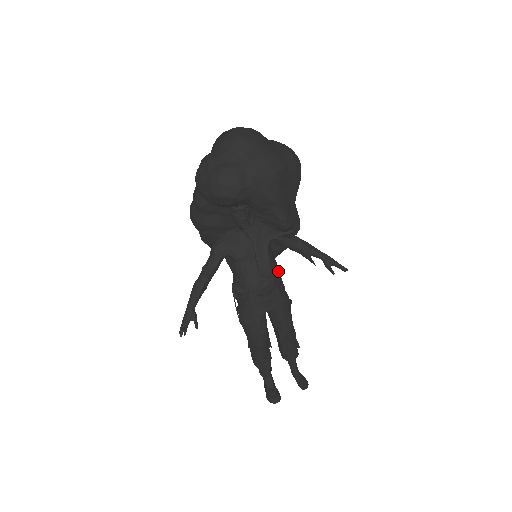
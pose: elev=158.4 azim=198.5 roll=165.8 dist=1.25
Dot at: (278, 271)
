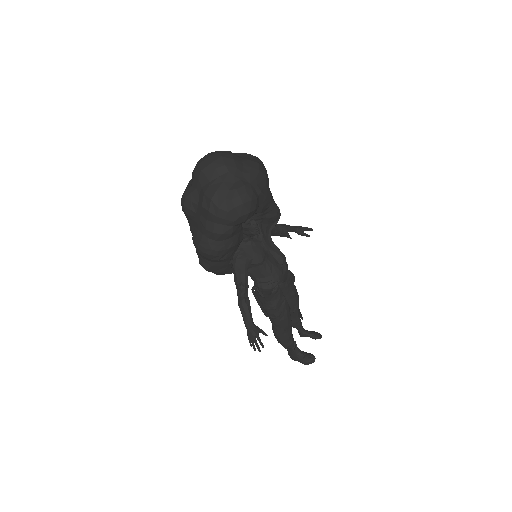
Dot at: occluded
